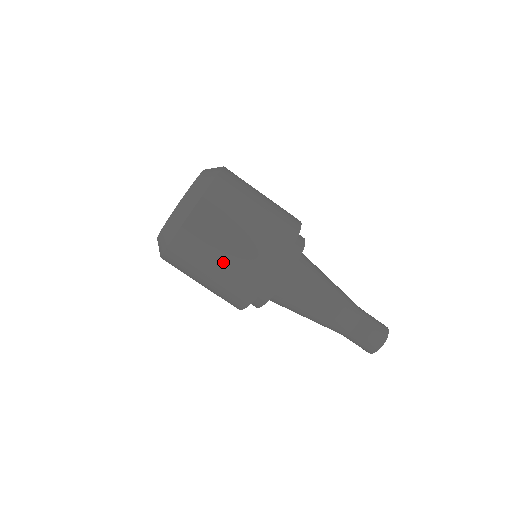
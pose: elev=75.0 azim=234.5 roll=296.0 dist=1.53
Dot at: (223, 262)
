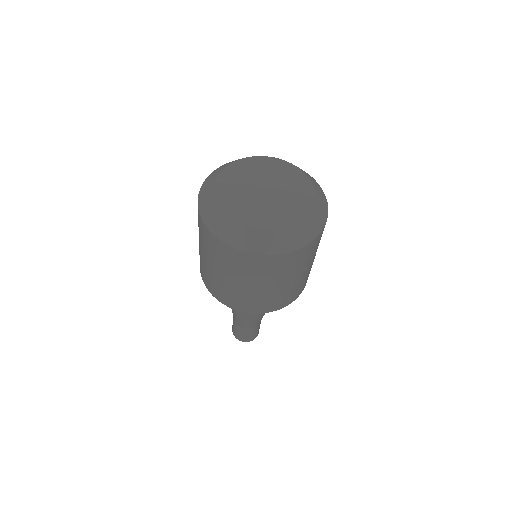
Dot at: (235, 283)
